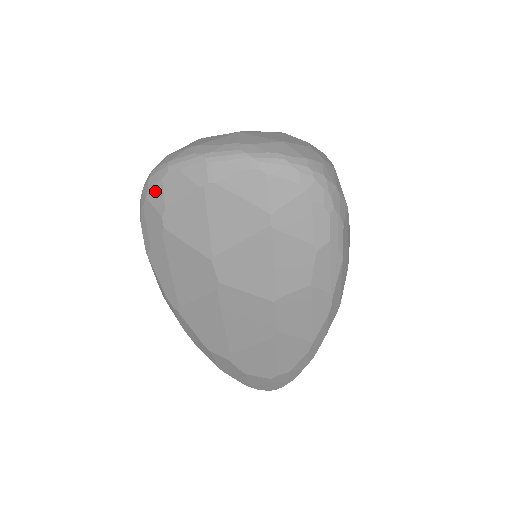
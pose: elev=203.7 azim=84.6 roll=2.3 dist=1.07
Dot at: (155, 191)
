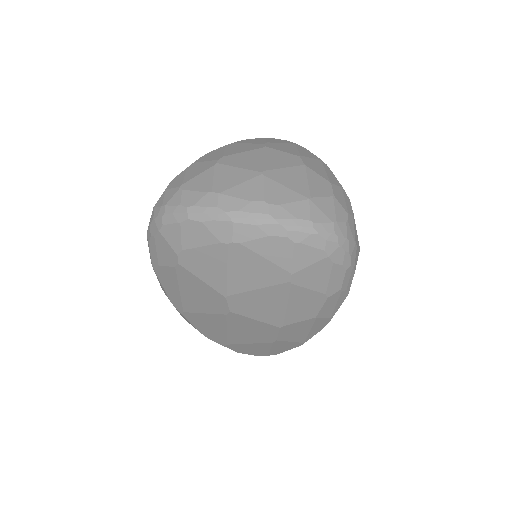
Dot at: (171, 230)
